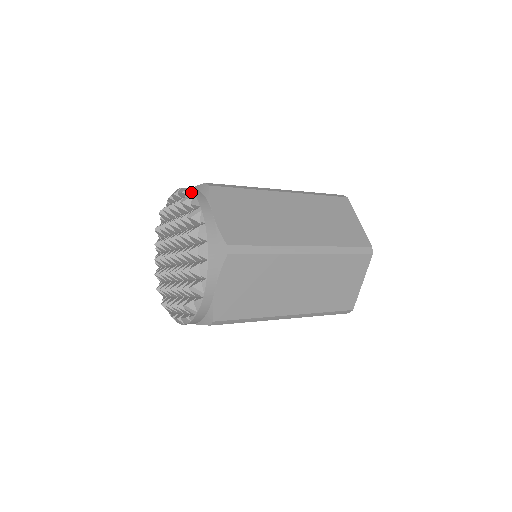
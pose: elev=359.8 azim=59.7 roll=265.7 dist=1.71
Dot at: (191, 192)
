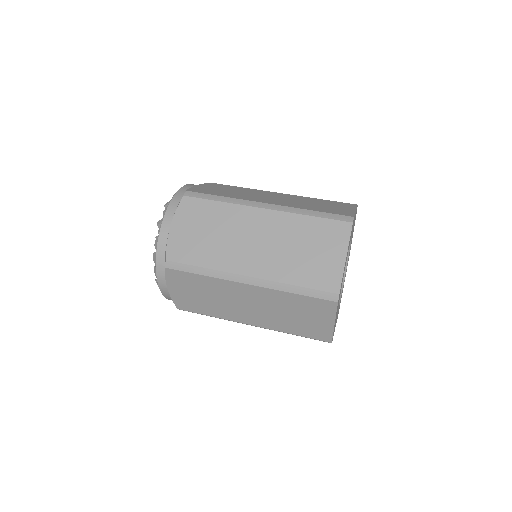
Dot at: (172, 198)
